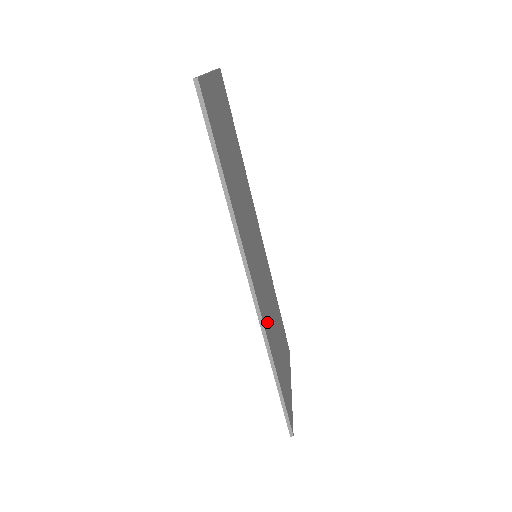
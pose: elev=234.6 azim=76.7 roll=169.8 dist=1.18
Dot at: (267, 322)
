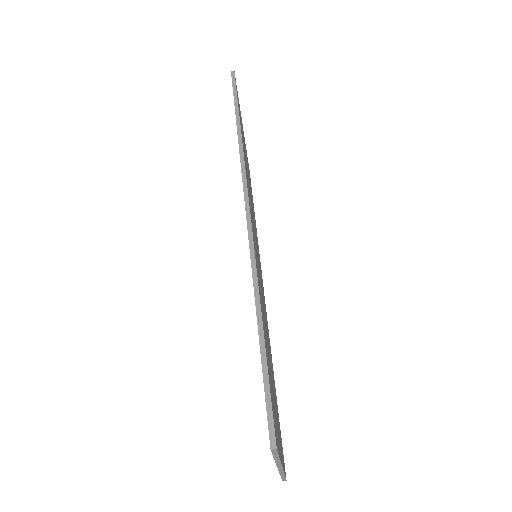
Dot at: (258, 276)
